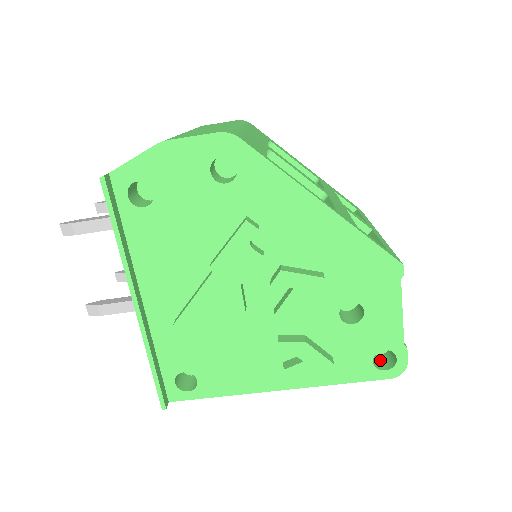
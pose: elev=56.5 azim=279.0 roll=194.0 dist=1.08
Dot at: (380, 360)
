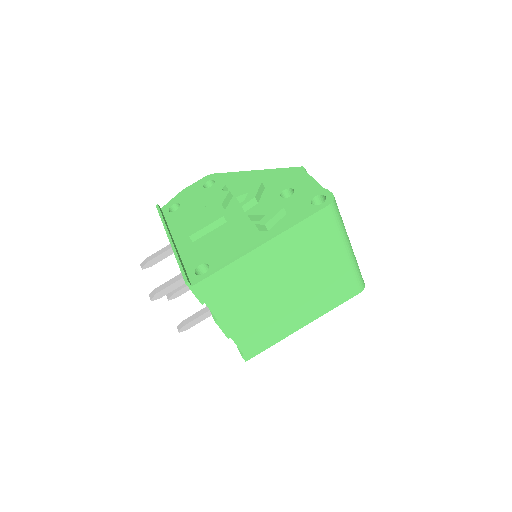
Dot at: occluded
